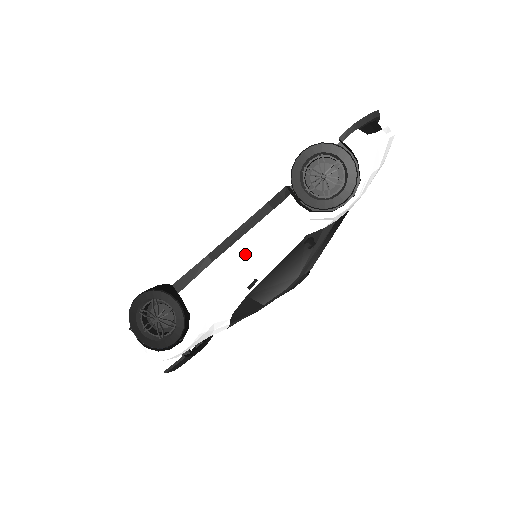
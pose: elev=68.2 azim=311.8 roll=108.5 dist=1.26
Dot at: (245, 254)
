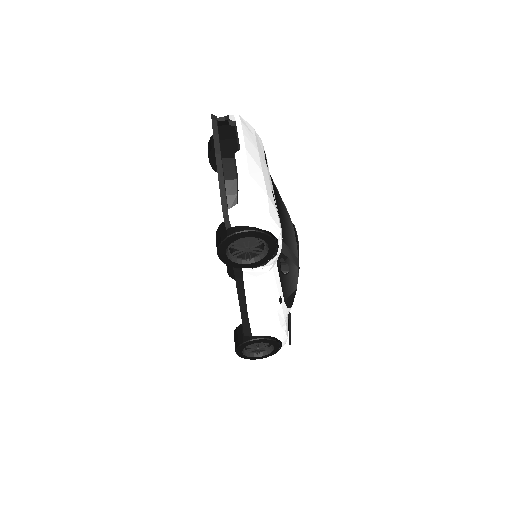
Dot at: (259, 301)
